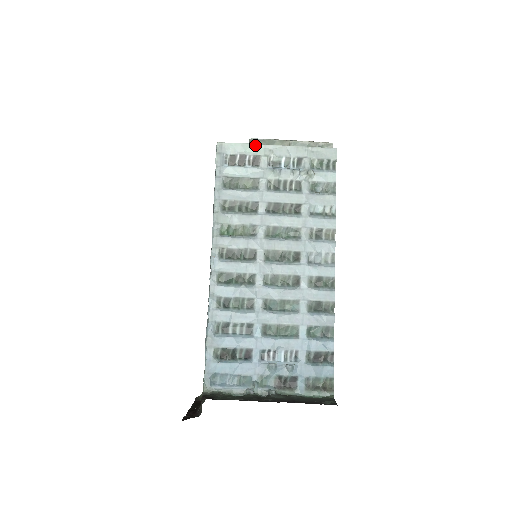
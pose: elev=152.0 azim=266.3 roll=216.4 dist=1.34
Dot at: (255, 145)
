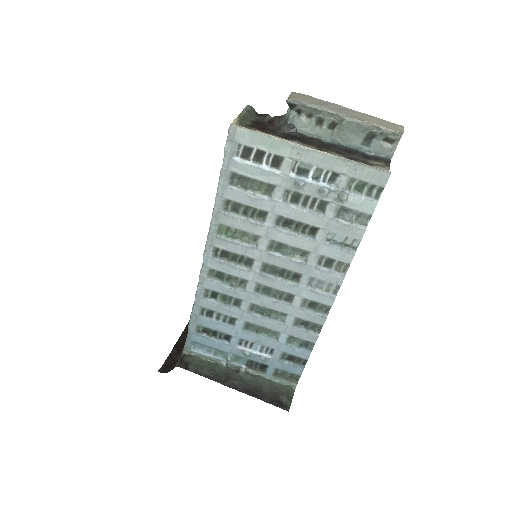
Dot at: (280, 142)
